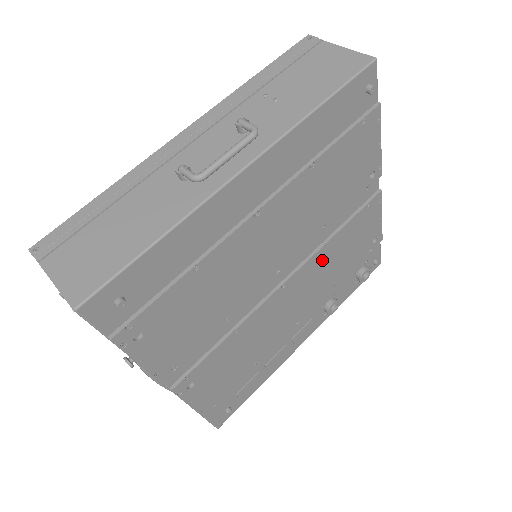
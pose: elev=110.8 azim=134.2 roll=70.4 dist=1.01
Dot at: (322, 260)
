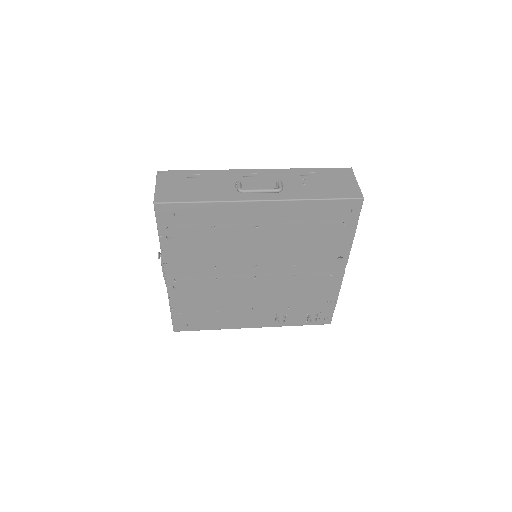
Dot at: (286, 283)
